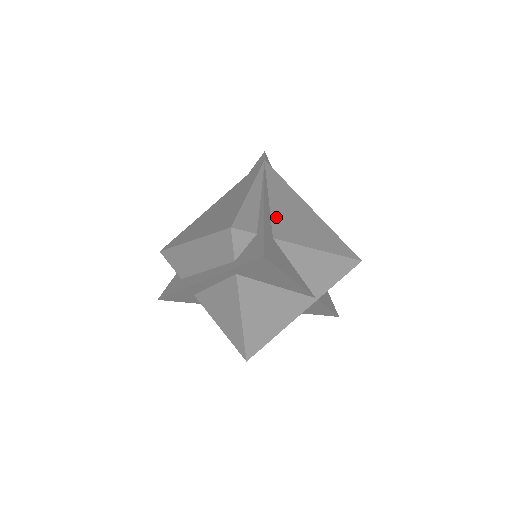
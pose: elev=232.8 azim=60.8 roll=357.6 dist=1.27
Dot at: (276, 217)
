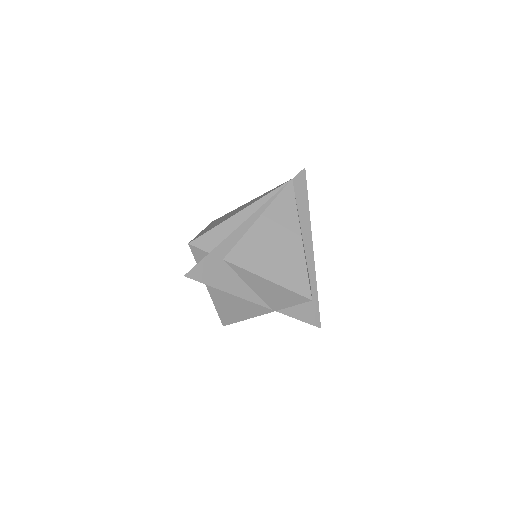
Dot at: (246, 241)
